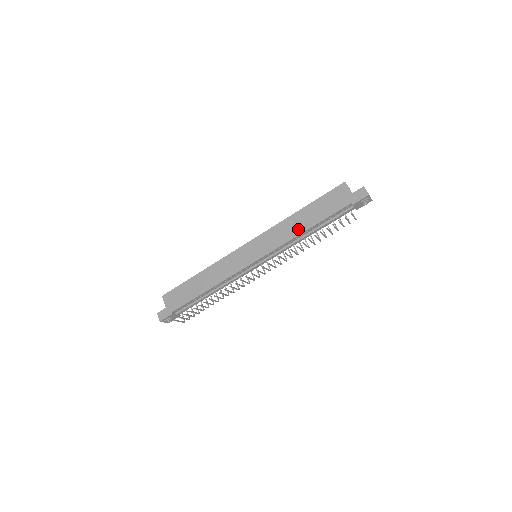
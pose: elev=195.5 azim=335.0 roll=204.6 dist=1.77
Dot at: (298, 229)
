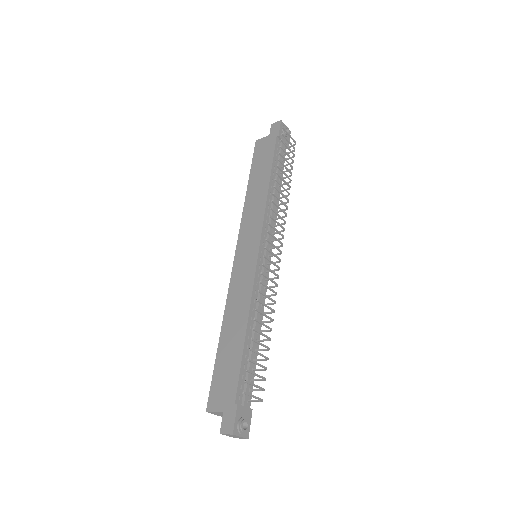
Dot at: (262, 192)
